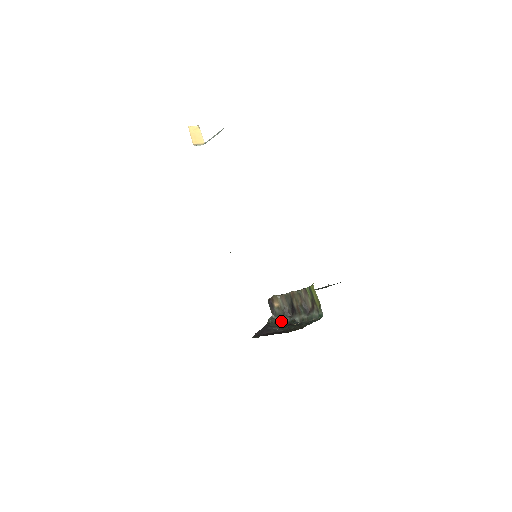
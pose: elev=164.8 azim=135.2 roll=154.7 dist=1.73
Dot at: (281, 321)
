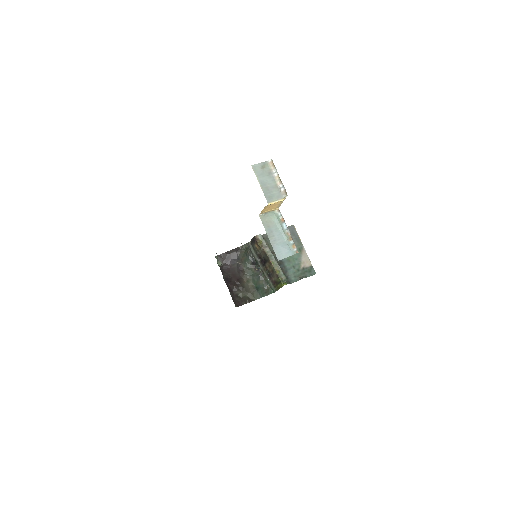
Dot at: (252, 252)
